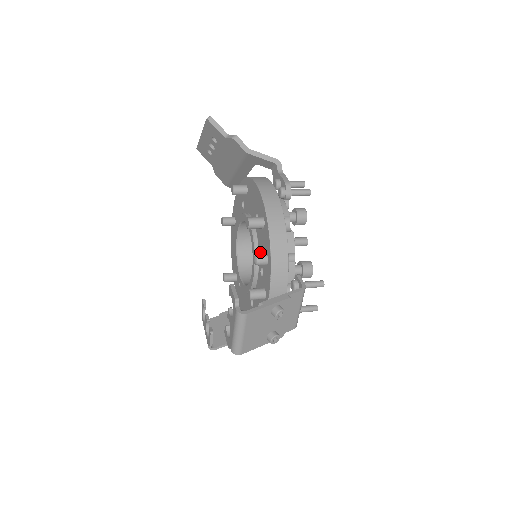
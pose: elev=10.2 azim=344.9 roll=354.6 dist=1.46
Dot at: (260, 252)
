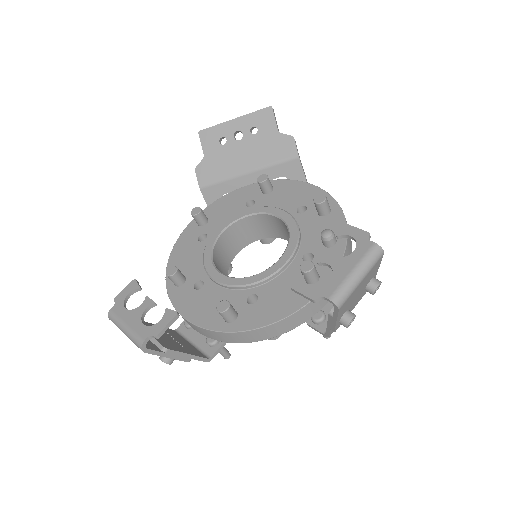
Dot at: (308, 238)
